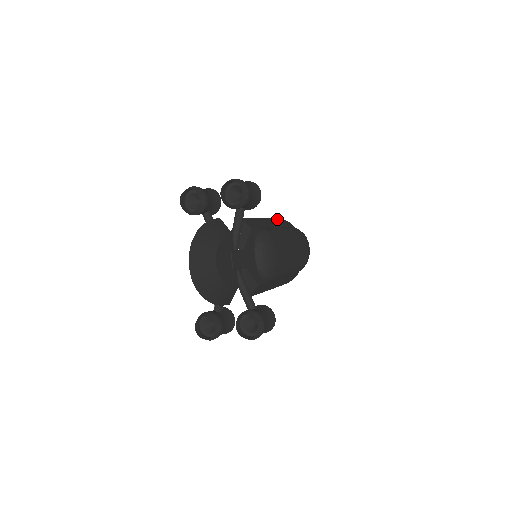
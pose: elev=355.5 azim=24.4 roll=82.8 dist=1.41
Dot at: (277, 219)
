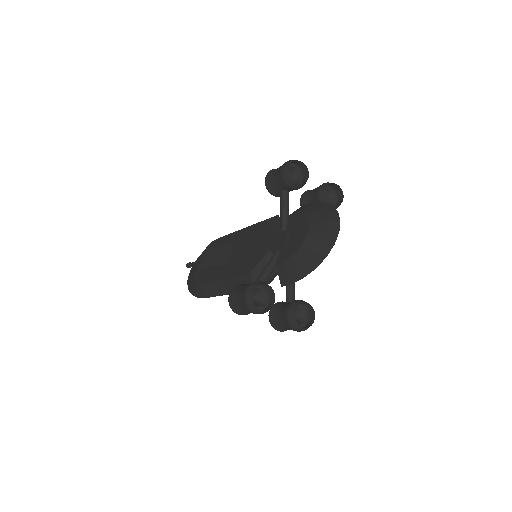
Dot at: occluded
